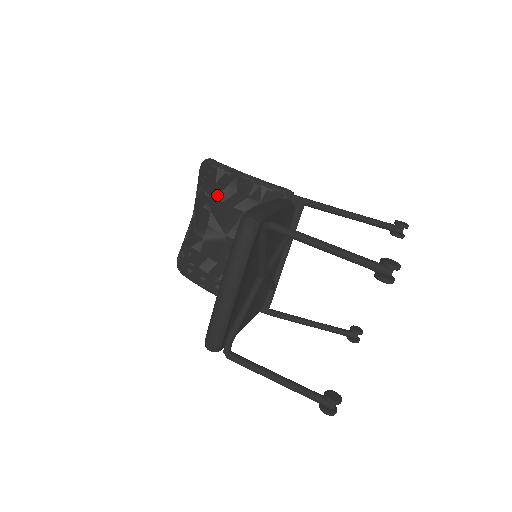
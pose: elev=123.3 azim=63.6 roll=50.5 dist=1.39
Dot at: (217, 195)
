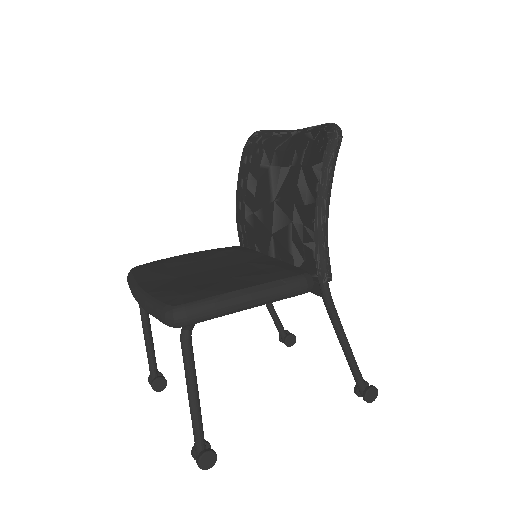
Dot at: (302, 172)
